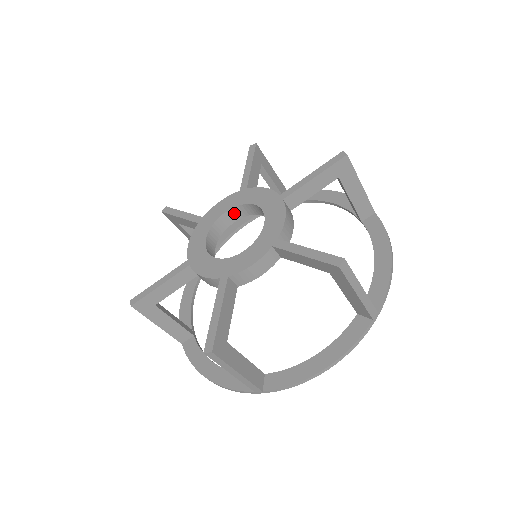
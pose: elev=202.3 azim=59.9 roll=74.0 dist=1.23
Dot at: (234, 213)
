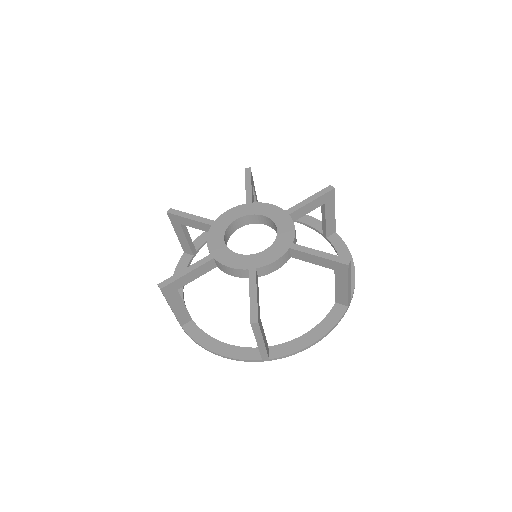
Dot at: (242, 220)
